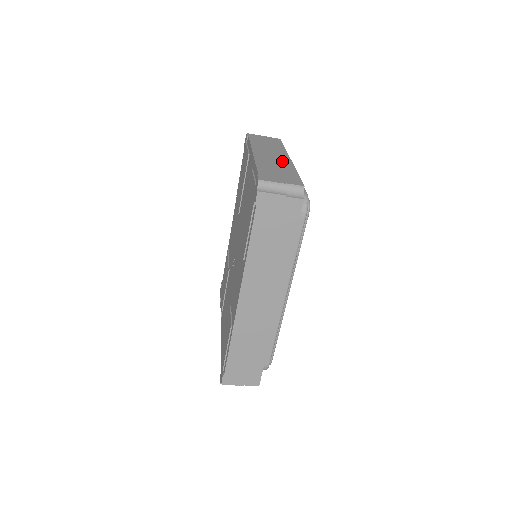
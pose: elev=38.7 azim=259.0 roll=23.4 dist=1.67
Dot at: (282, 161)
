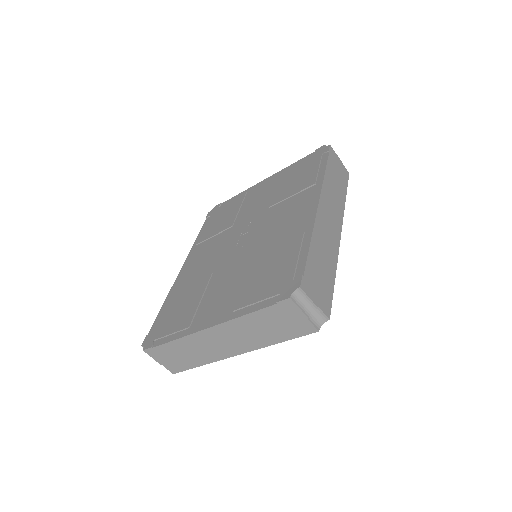
Dot at: occluded
